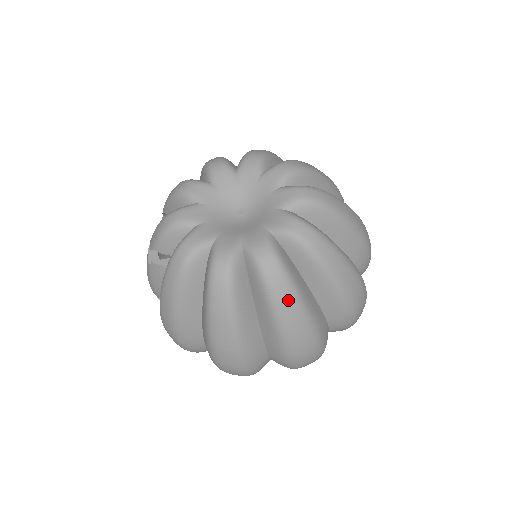
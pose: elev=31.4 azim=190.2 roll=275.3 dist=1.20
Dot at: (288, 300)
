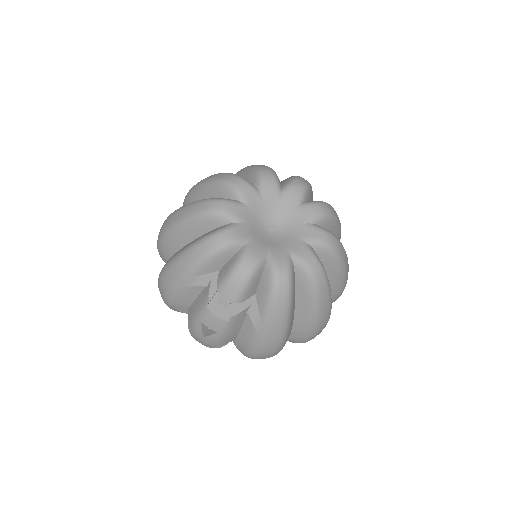
Dot at: (345, 256)
